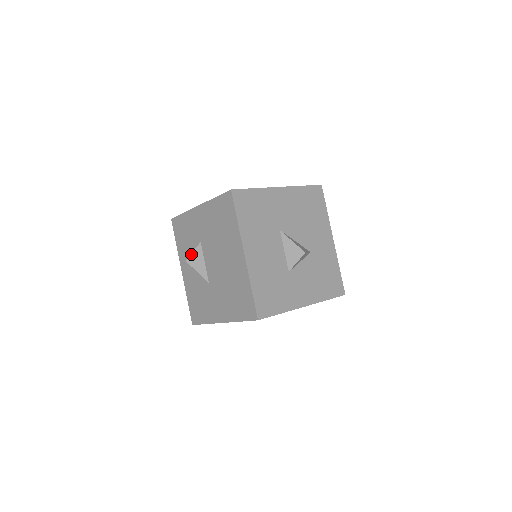
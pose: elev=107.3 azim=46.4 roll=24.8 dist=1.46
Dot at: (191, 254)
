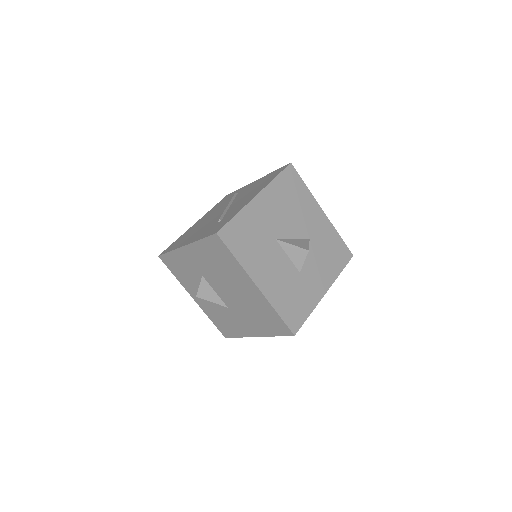
Dot at: (198, 289)
